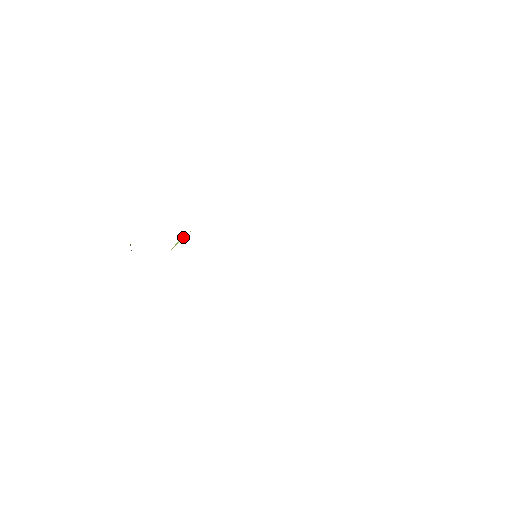
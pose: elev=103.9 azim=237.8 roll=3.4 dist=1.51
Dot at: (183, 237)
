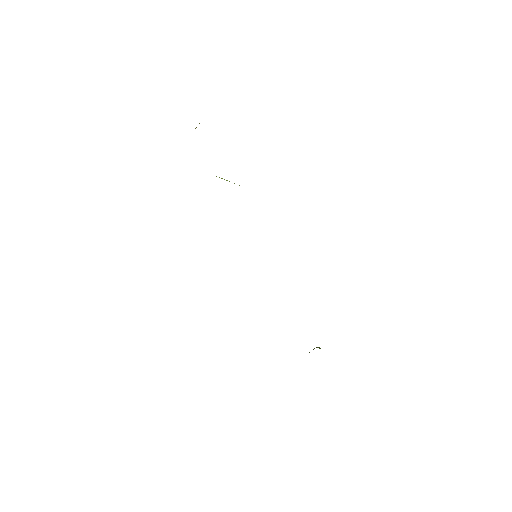
Dot at: occluded
